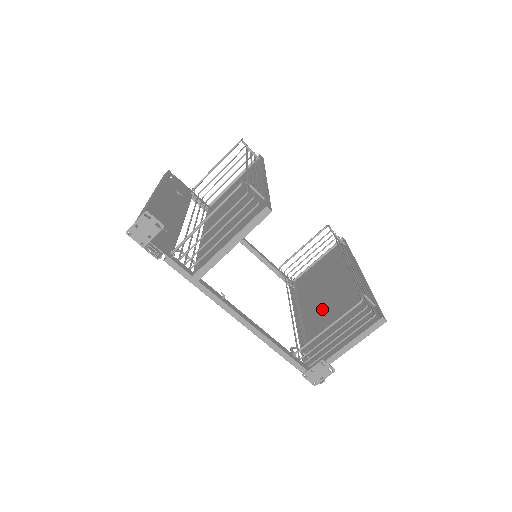
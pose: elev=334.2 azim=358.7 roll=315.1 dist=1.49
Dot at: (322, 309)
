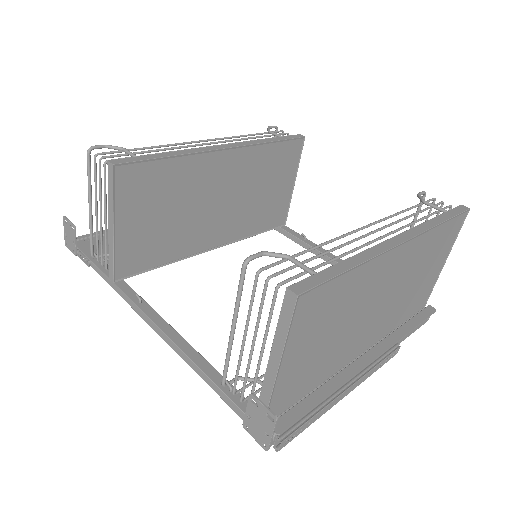
Dot at: occluded
